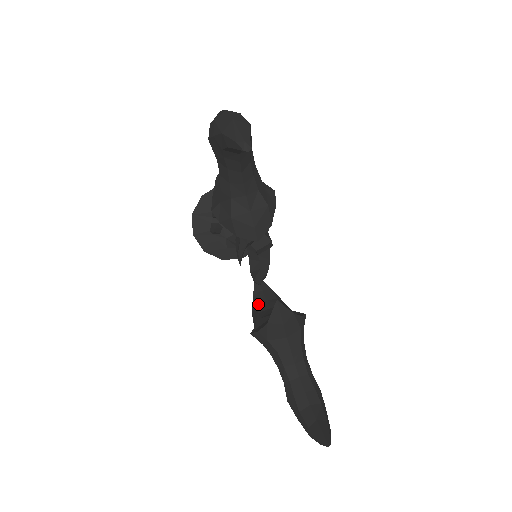
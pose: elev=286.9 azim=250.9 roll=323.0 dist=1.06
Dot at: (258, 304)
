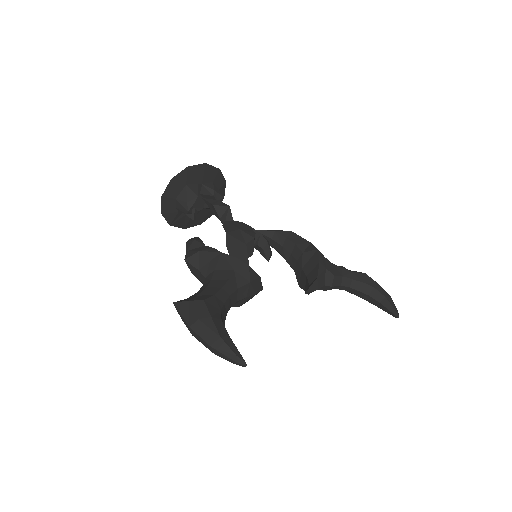
Dot at: (279, 252)
